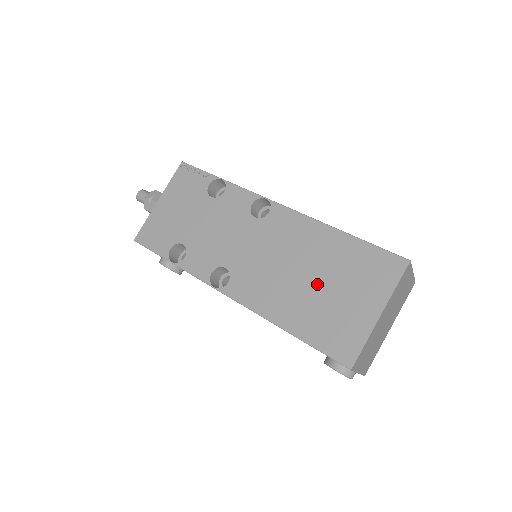
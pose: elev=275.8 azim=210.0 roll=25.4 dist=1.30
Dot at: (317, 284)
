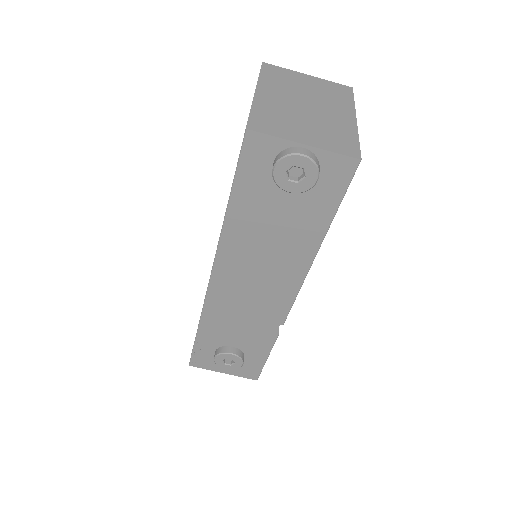
Dot at: occluded
